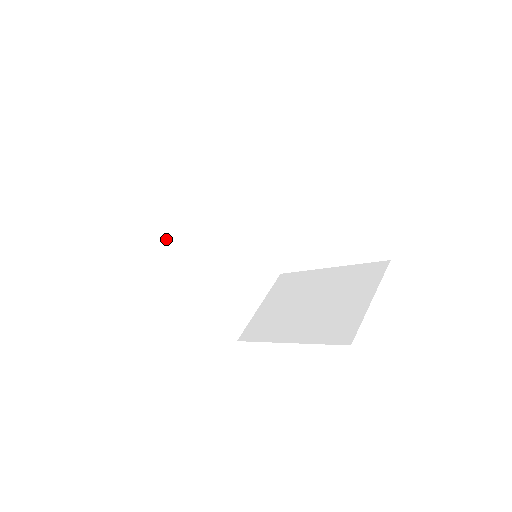
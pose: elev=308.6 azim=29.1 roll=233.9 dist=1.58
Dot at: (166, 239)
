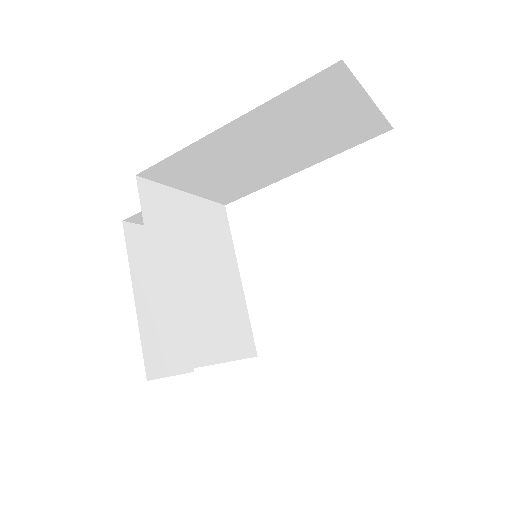
Dot at: (131, 240)
